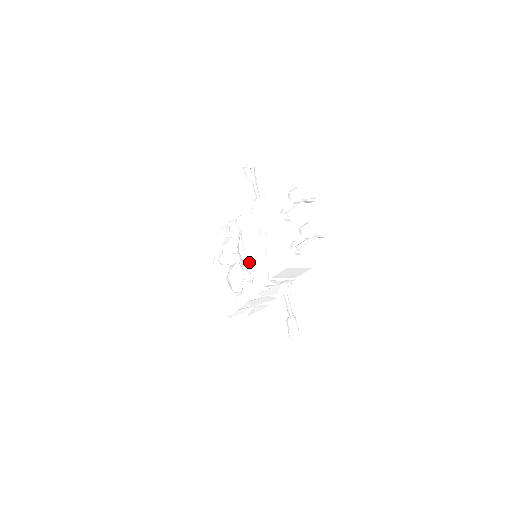
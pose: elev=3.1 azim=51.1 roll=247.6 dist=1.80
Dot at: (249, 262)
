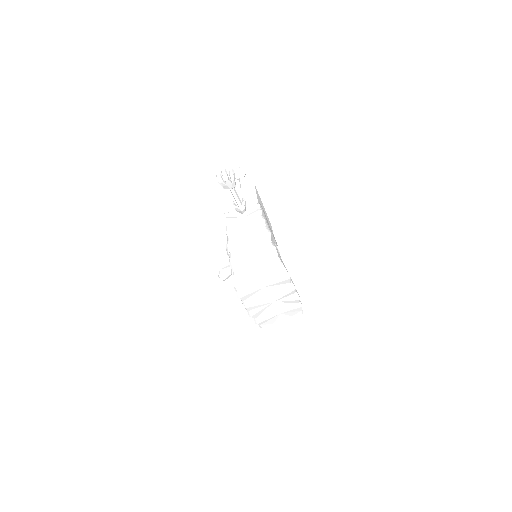
Dot at: occluded
